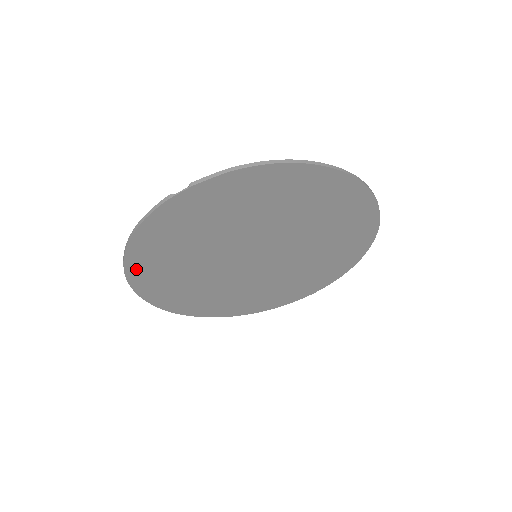
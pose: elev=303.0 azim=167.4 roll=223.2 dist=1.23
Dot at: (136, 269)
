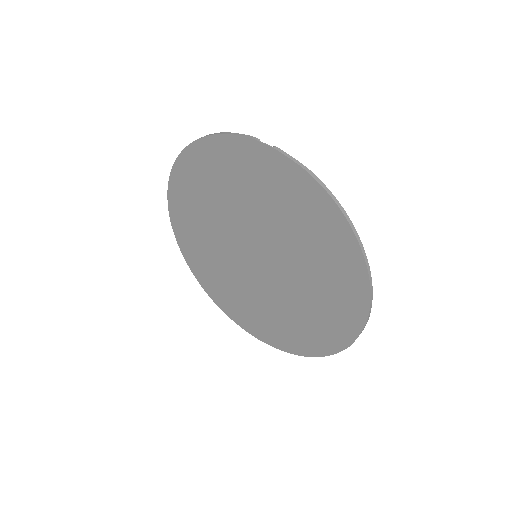
Dot at: (187, 162)
